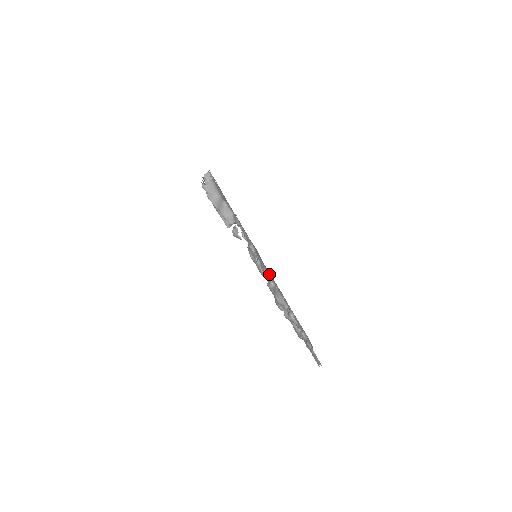
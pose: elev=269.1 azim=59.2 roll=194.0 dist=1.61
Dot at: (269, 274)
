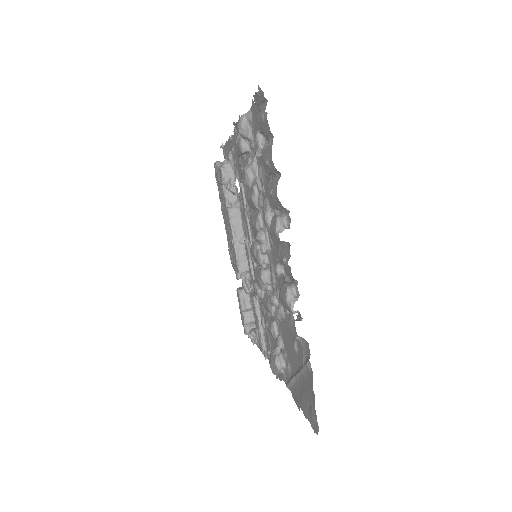
Dot at: occluded
